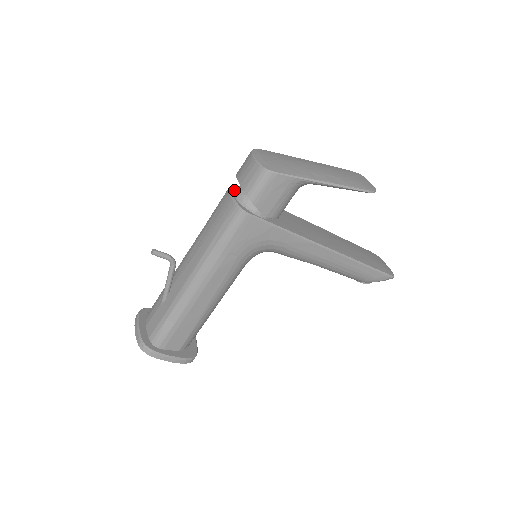
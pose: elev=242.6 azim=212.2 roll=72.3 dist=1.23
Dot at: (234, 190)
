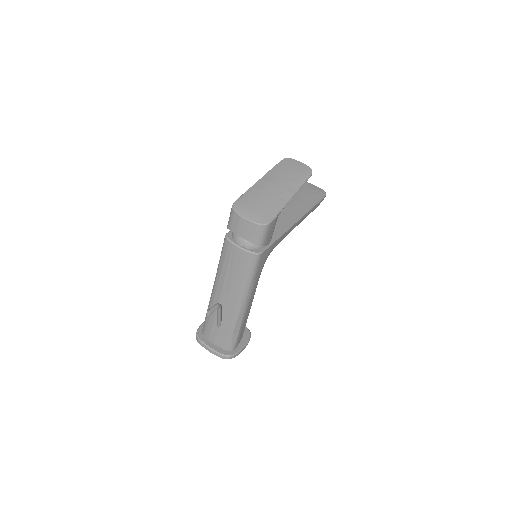
Dot at: (235, 240)
